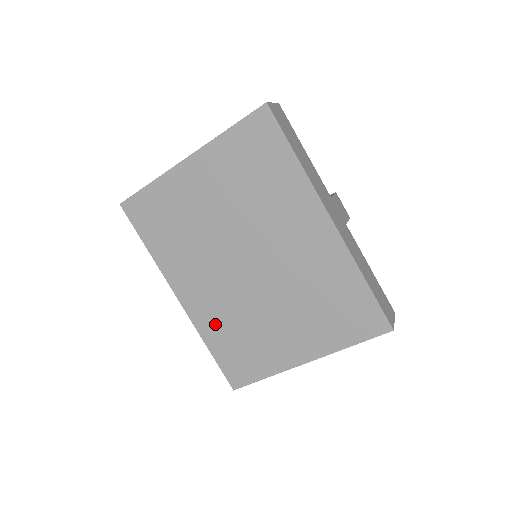
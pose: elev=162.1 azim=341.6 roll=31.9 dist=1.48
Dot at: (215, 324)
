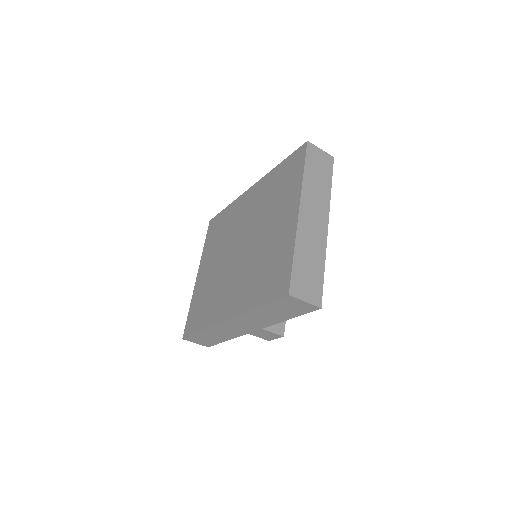
Dot at: (249, 292)
